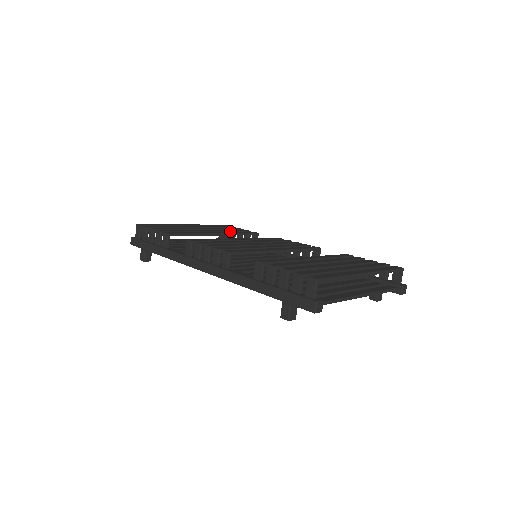
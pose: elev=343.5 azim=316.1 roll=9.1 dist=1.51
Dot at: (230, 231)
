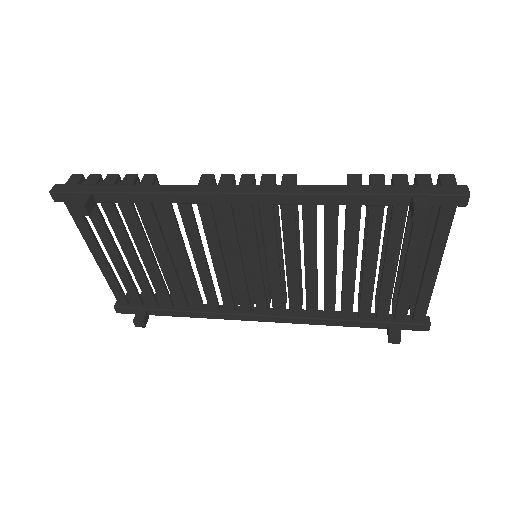
Dot at: occluded
